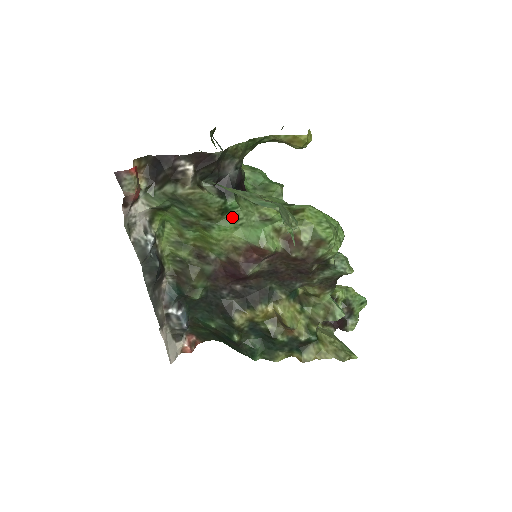
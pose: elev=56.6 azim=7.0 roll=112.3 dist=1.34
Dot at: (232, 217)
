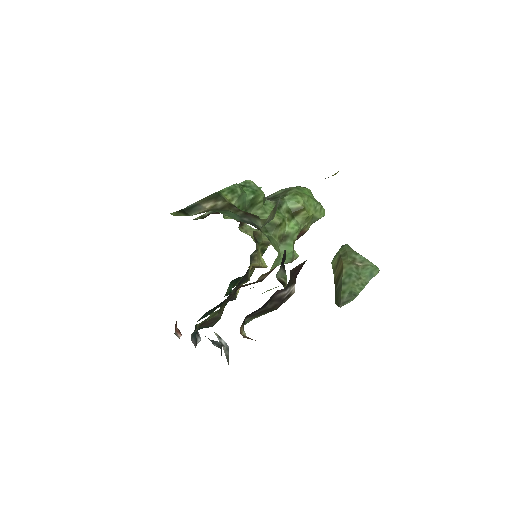
Dot at: occluded
